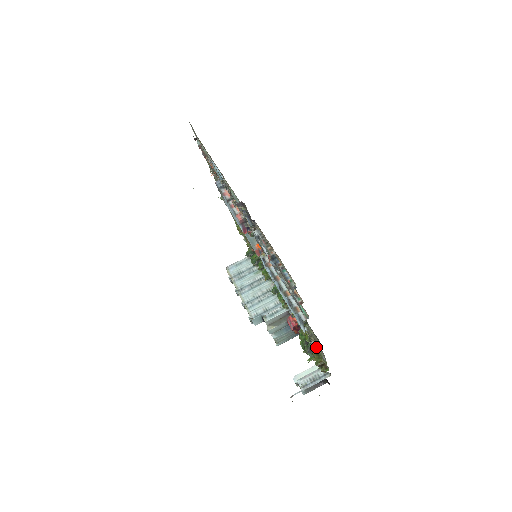
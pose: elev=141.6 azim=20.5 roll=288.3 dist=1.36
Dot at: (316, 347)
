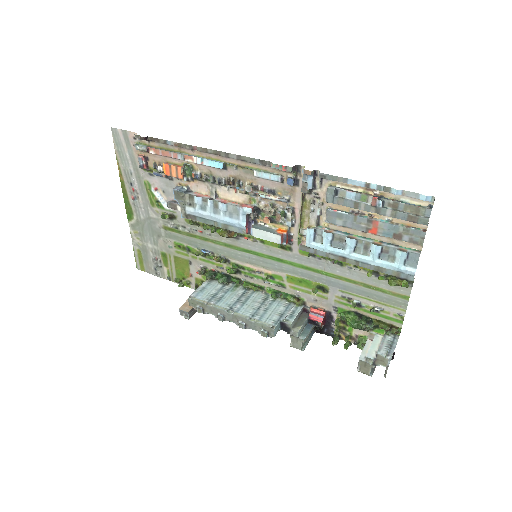
Dot at: (376, 314)
